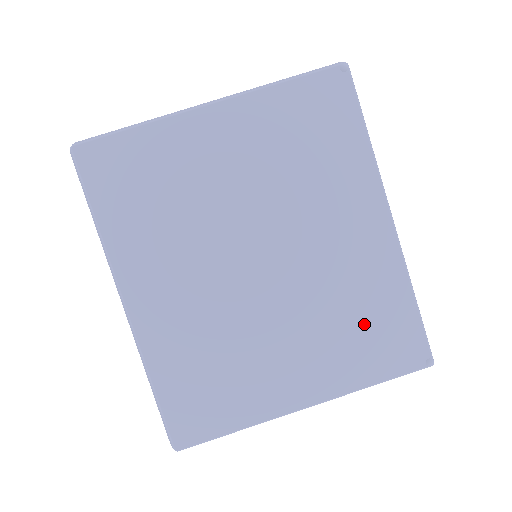
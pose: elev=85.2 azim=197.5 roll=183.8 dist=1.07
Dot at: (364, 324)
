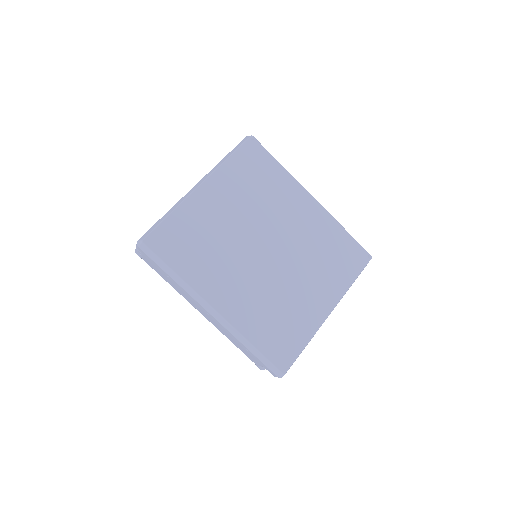
Dot at: (332, 255)
